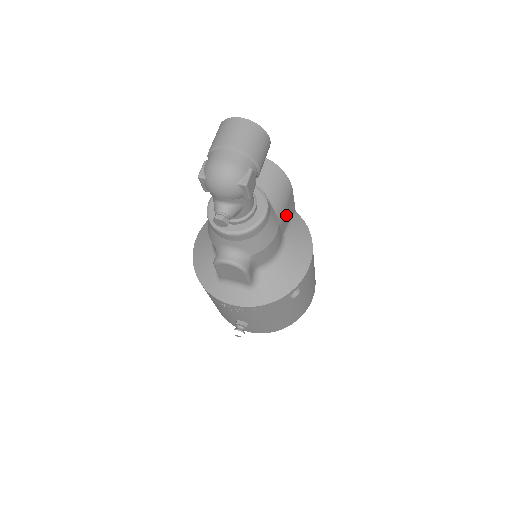
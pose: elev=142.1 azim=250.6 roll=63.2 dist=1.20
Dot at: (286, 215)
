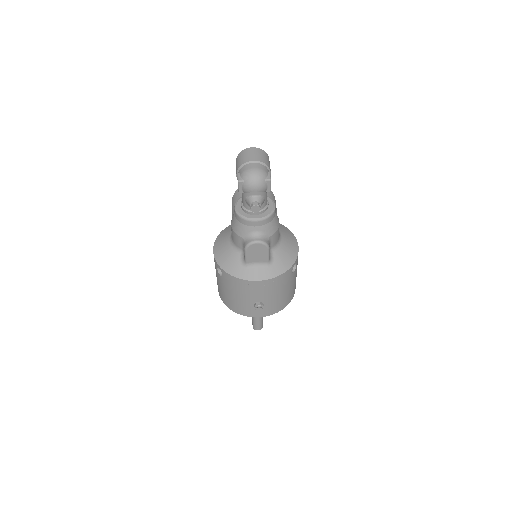
Dot at: occluded
